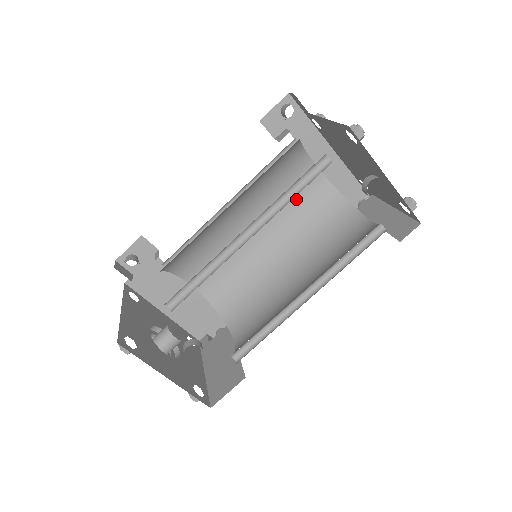
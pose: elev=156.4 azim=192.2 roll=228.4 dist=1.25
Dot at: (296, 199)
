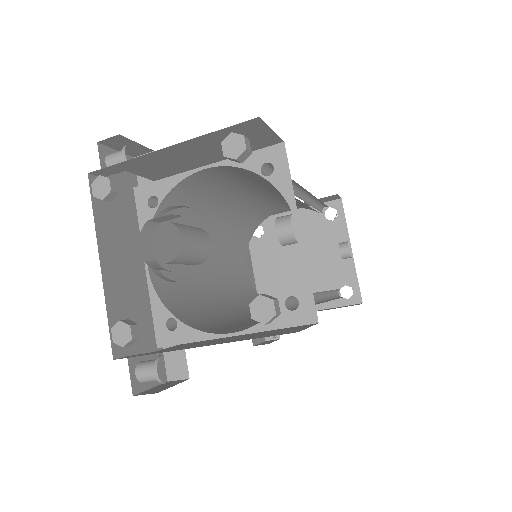
Dot at: (234, 275)
